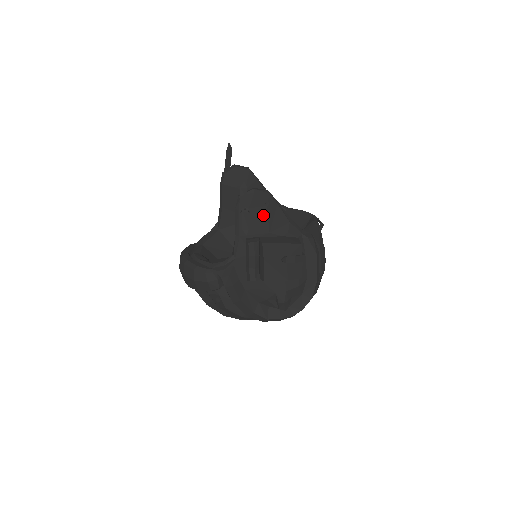
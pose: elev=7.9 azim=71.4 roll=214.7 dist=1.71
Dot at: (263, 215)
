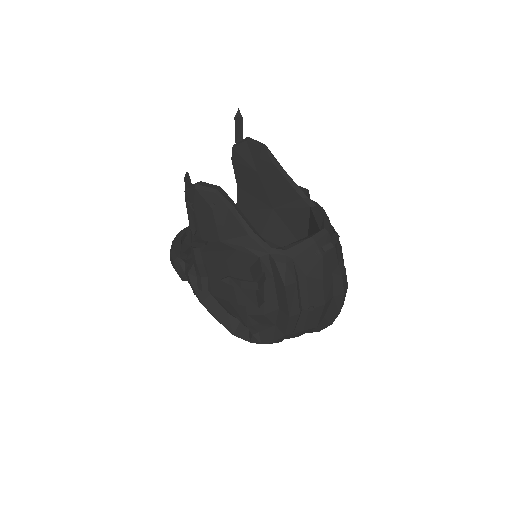
Dot at: (210, 218)
